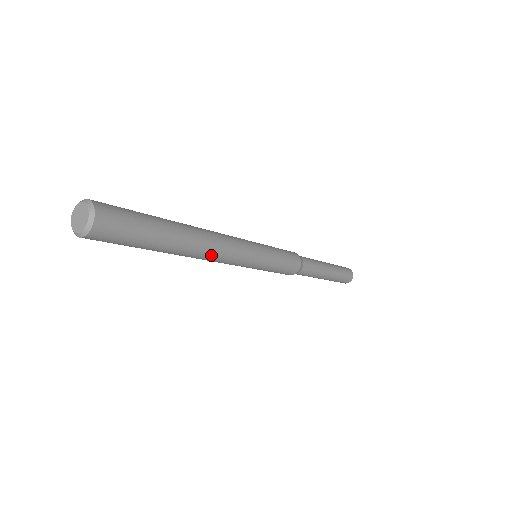
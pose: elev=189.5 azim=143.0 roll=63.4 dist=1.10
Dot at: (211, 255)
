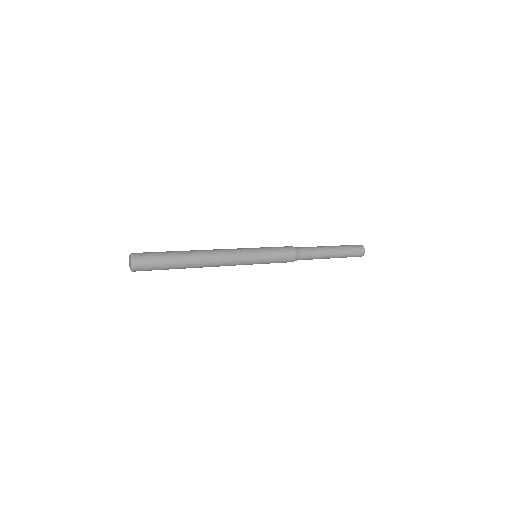
Dot at: (213, 265)
